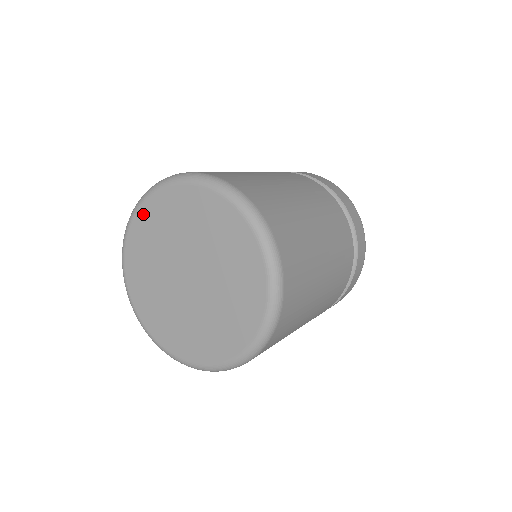
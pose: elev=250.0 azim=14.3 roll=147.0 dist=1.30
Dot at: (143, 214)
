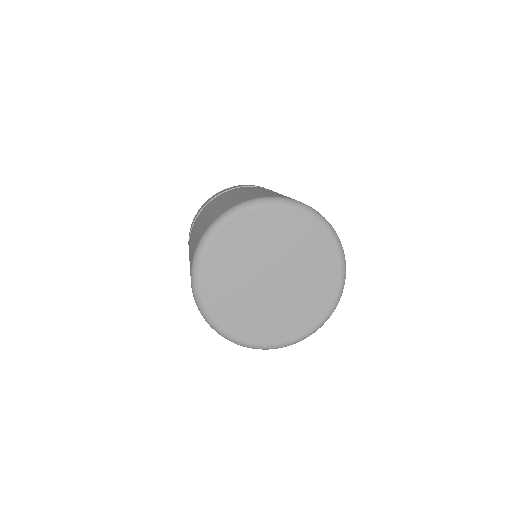
Dot at: (251, 216)
